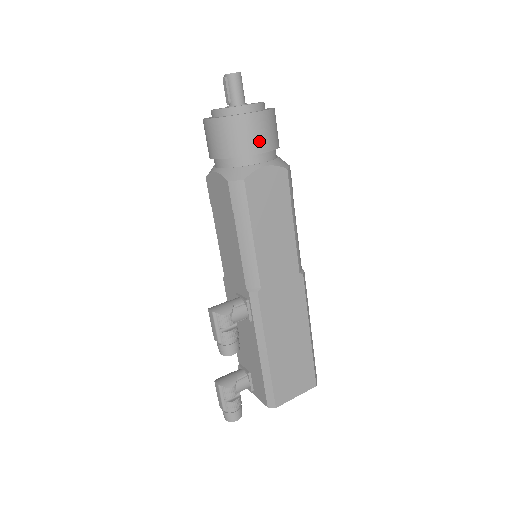
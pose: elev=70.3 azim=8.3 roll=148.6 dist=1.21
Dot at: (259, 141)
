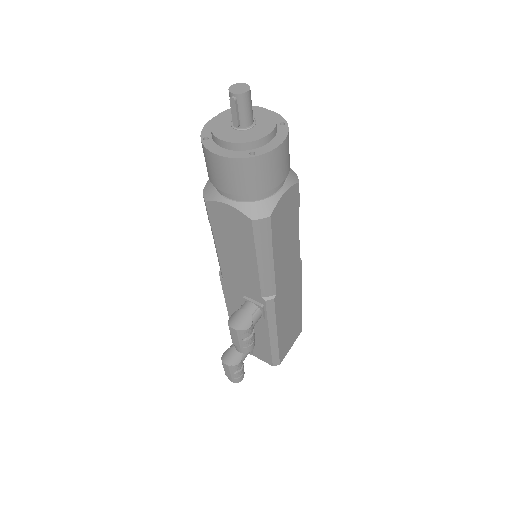
Dot at: (282, 171)
